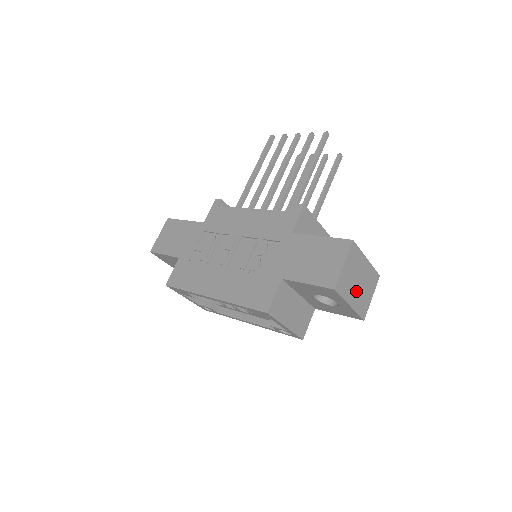
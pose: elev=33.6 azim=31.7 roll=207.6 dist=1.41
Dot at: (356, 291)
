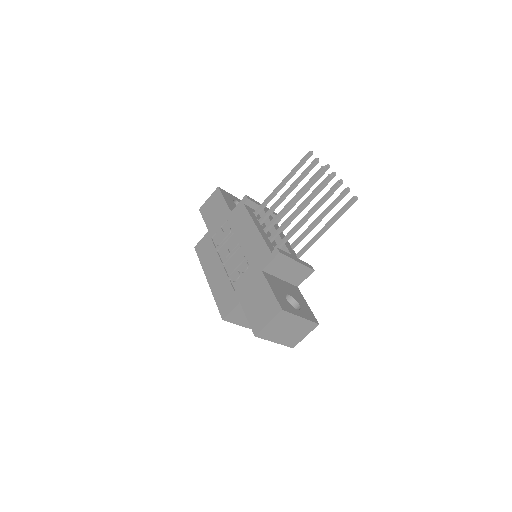
Dot at: (284, 335)
